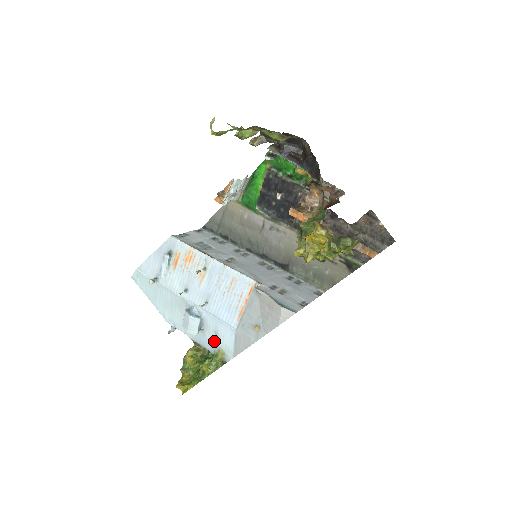
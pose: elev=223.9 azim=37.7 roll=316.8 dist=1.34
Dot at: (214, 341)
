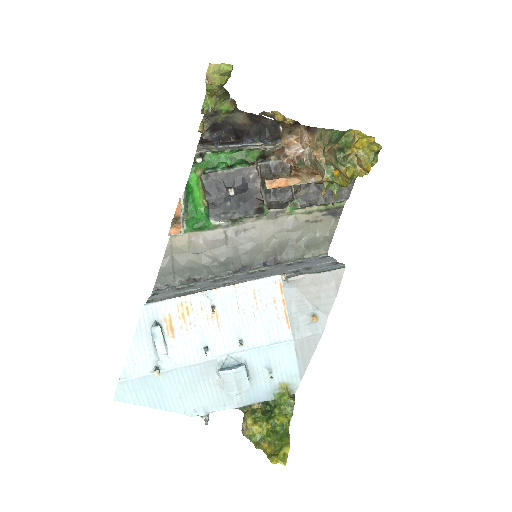
Dot at: (269, 381)
